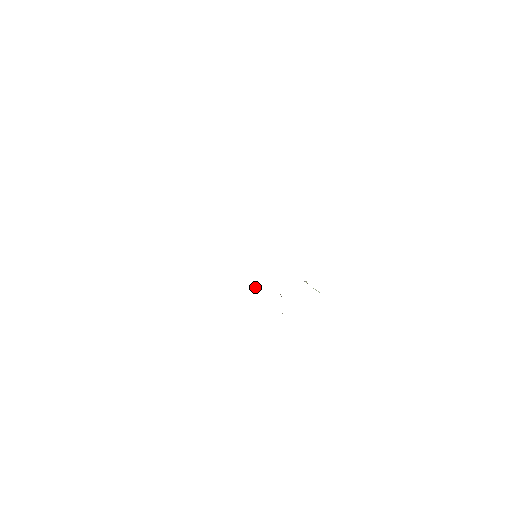
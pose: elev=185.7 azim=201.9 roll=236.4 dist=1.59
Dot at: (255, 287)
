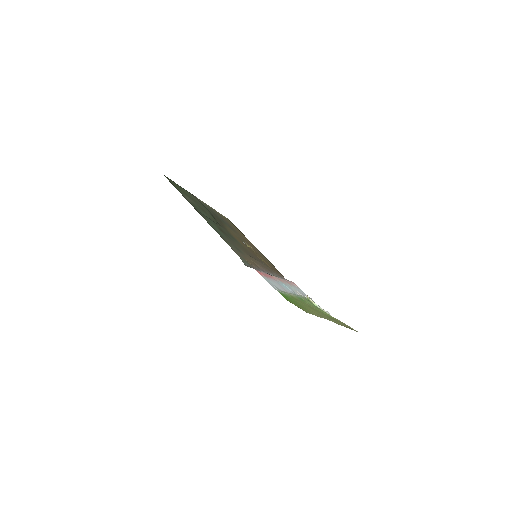
Dot at: occluded
